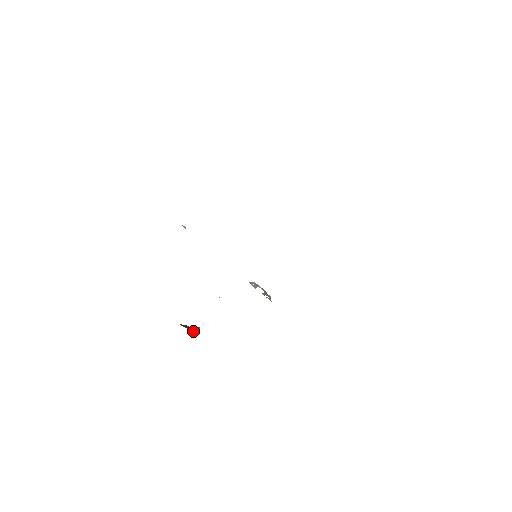
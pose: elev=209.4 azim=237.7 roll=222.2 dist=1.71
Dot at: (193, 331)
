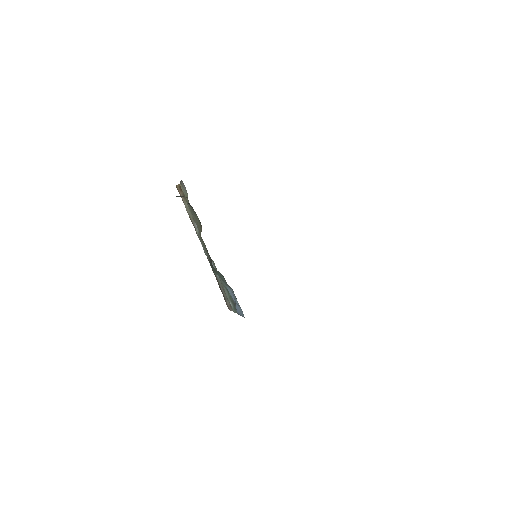
Dot at: occluded
